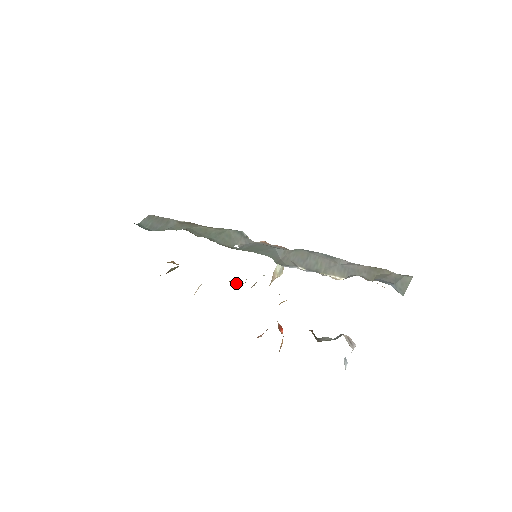
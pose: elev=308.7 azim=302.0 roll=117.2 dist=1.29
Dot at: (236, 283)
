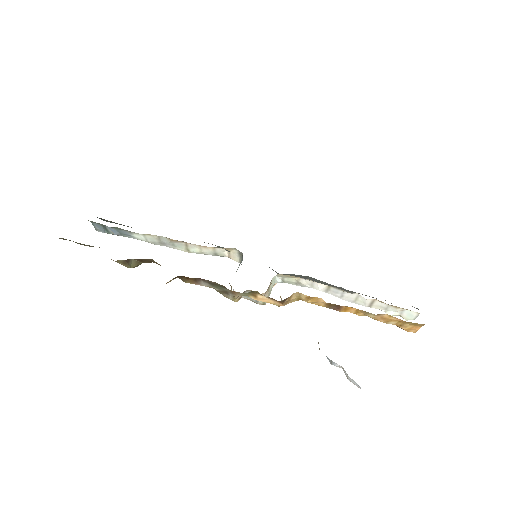
Dot at: (217, 291)
